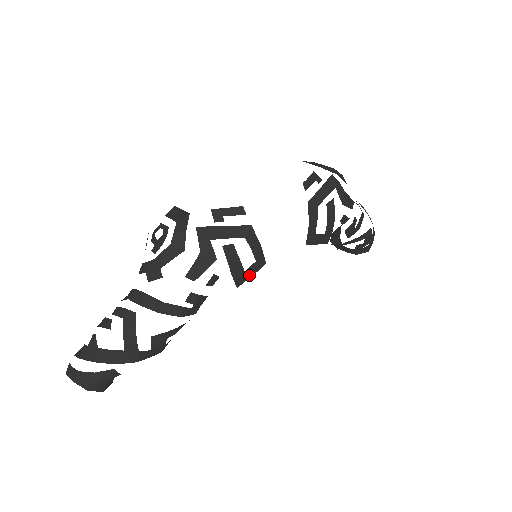
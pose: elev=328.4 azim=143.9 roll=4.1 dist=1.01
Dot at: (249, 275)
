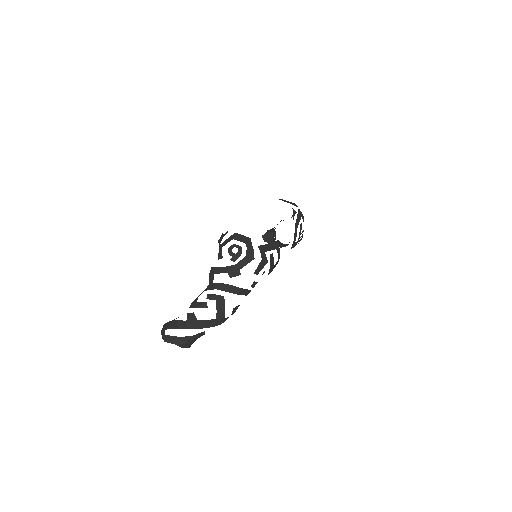
Dot at: occluded
